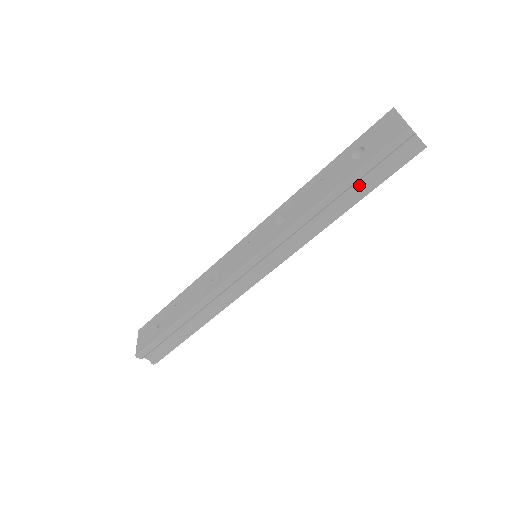
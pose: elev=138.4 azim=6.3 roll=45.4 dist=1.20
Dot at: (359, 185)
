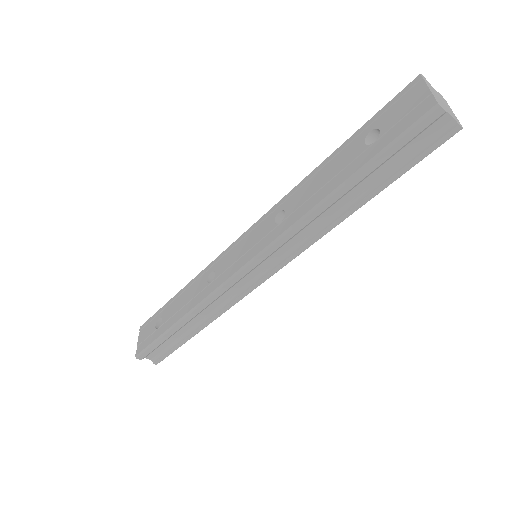
Dot at: (373, 178)
